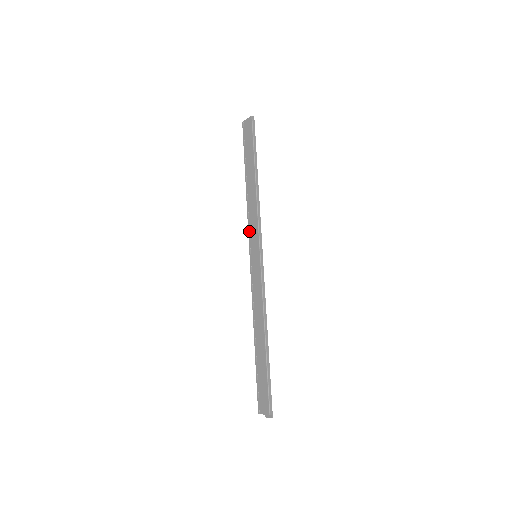
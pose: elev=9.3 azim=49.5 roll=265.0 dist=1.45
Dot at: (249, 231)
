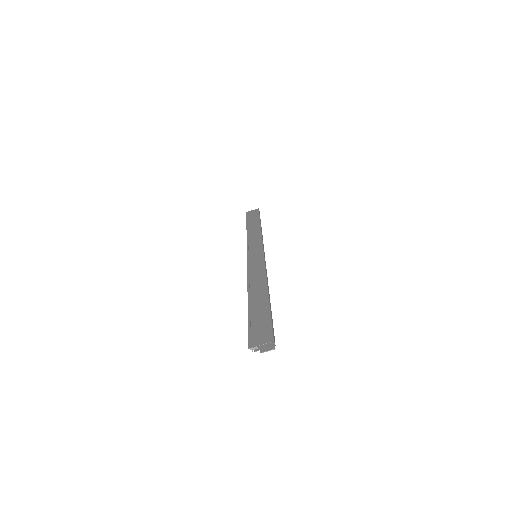
Dot at: (248, 246)
